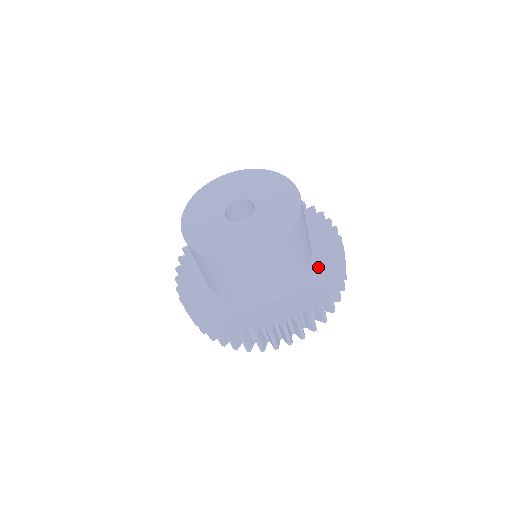
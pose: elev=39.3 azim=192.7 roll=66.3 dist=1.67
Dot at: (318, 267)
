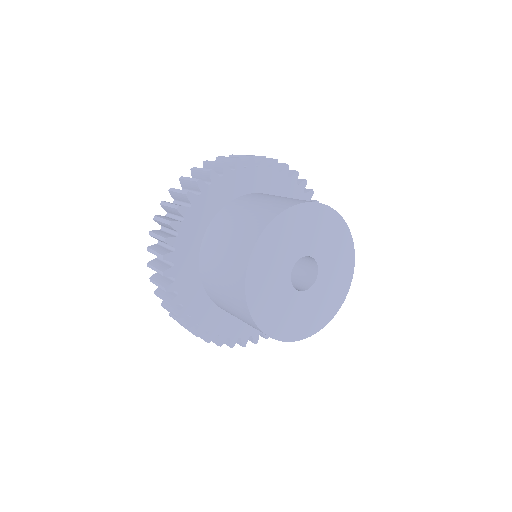
Dot at: occluded
